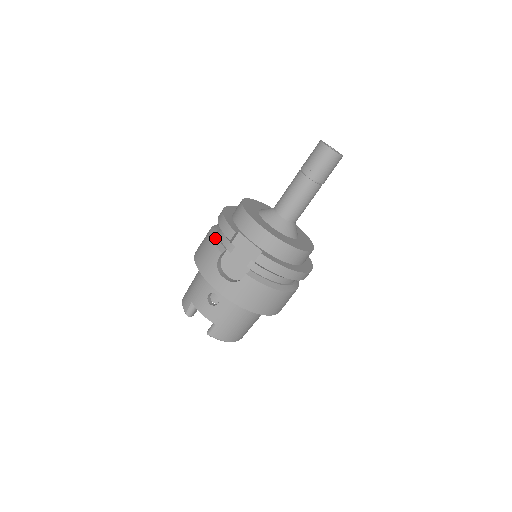
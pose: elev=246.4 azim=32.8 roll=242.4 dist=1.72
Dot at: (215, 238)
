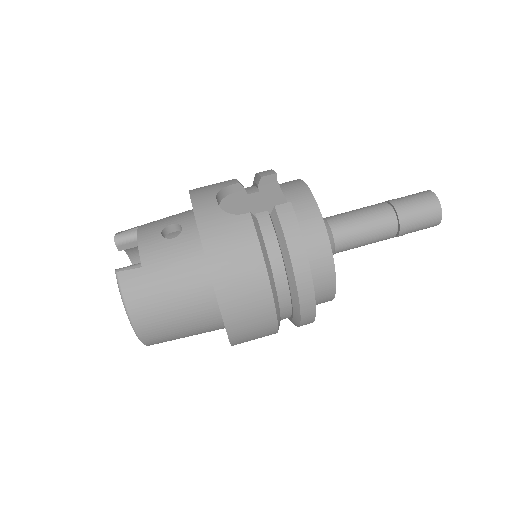
Dot at: occluded
